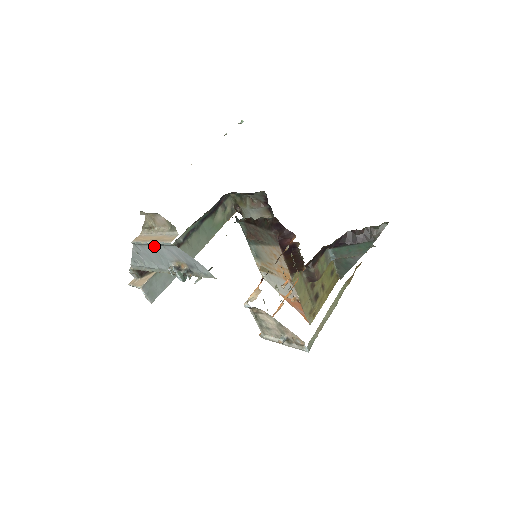
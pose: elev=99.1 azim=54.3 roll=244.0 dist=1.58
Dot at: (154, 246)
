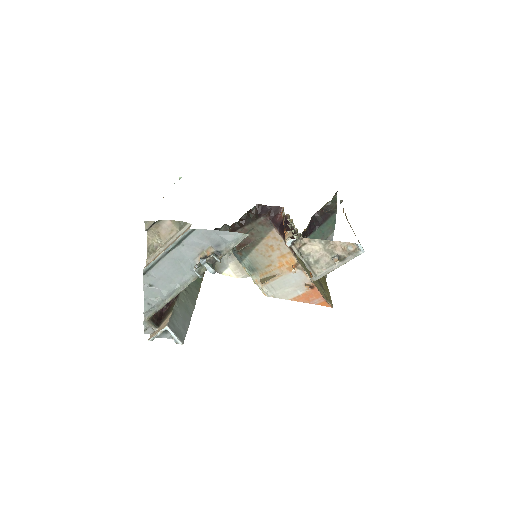
Dot at: (170, 253)
